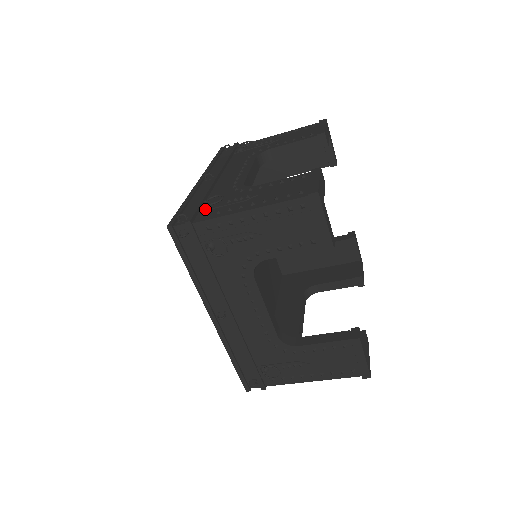
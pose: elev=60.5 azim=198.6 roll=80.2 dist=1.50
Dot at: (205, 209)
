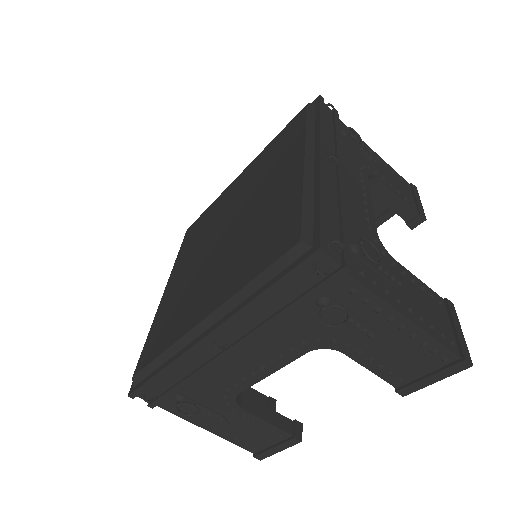
Dot at: (354, 251)
